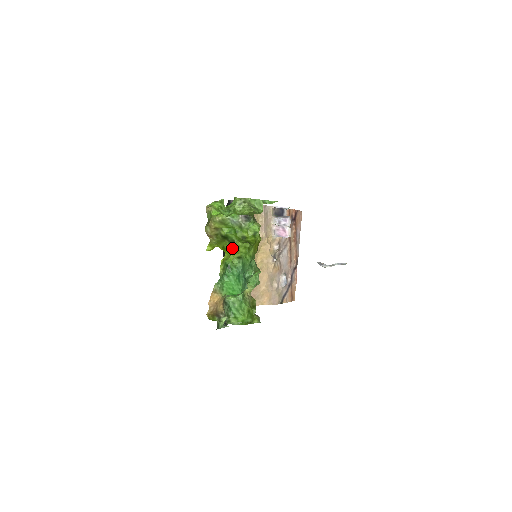
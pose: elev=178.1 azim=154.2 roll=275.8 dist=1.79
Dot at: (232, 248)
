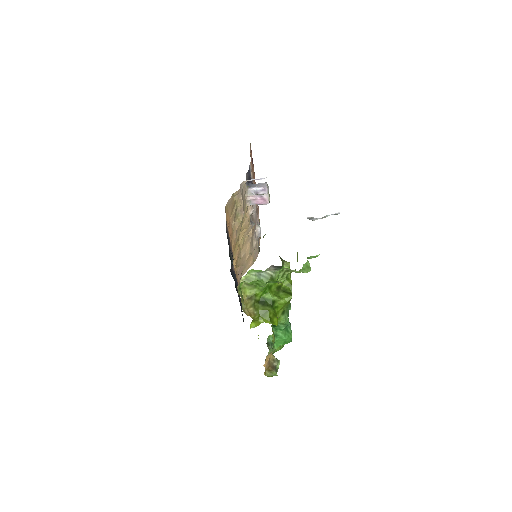
Dot at: (274, 309)
